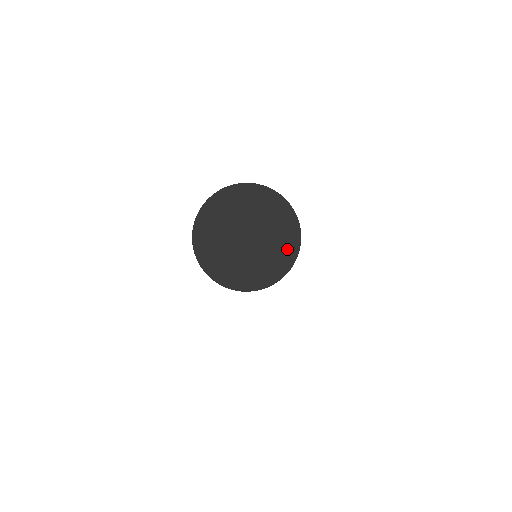
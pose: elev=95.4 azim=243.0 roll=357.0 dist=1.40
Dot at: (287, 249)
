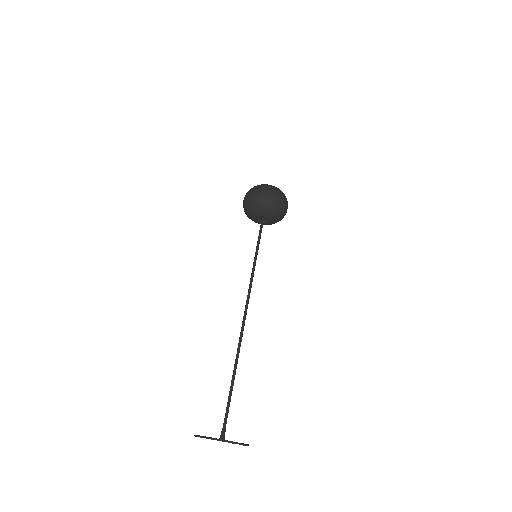
Dot at: occluded
